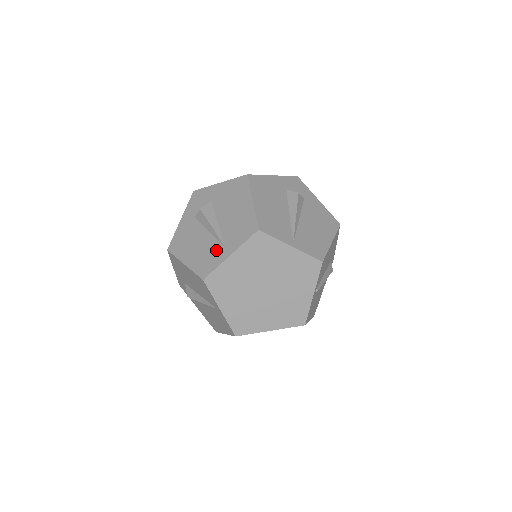
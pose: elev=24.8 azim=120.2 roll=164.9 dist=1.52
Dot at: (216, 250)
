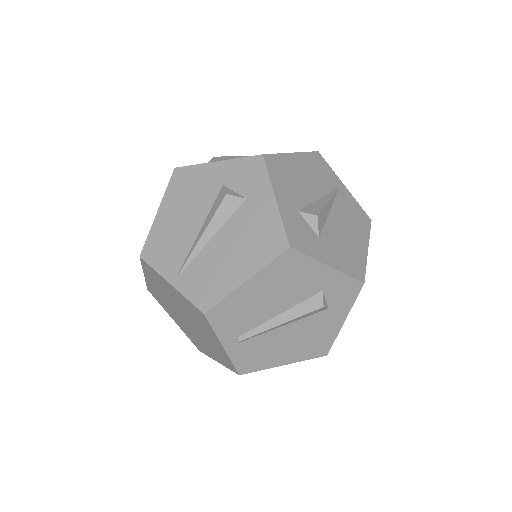
Dot at: occluded
